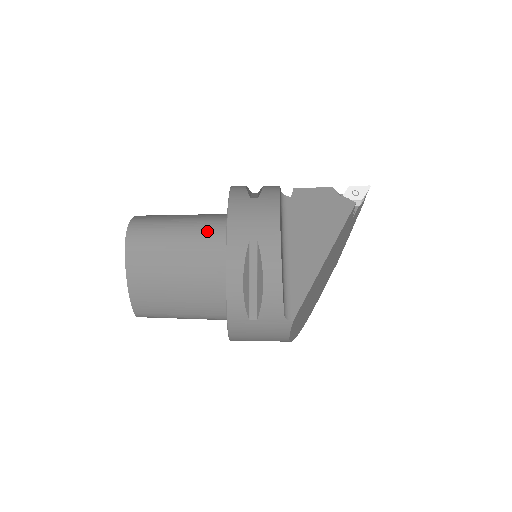
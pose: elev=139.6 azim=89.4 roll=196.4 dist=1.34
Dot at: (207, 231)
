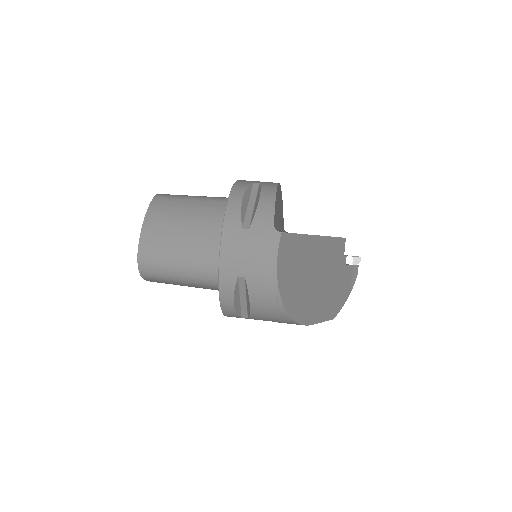
Dot at: (221, 197)
